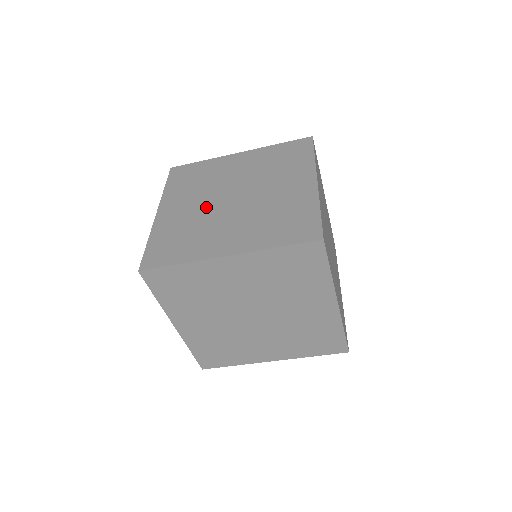
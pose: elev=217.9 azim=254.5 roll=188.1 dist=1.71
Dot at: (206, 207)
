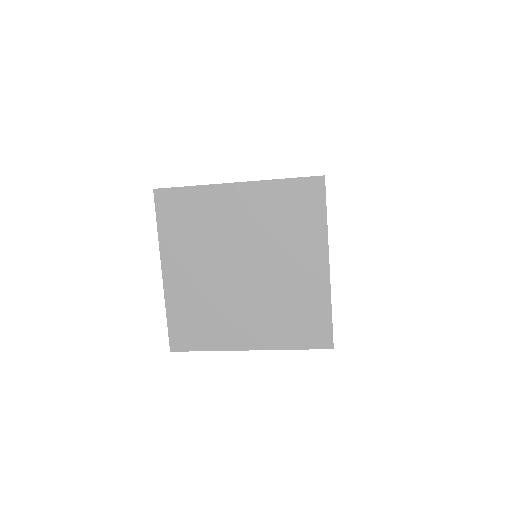
Dot at: occluded
